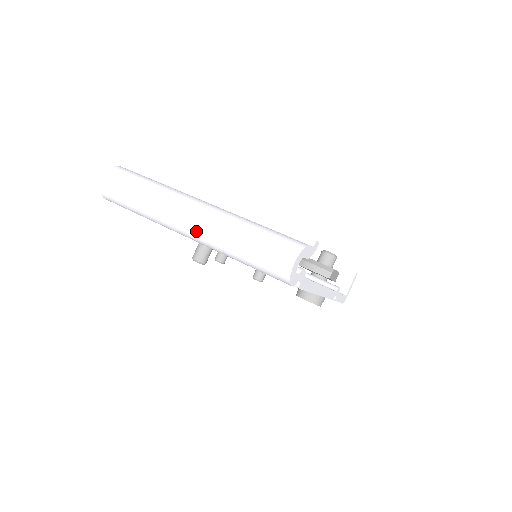
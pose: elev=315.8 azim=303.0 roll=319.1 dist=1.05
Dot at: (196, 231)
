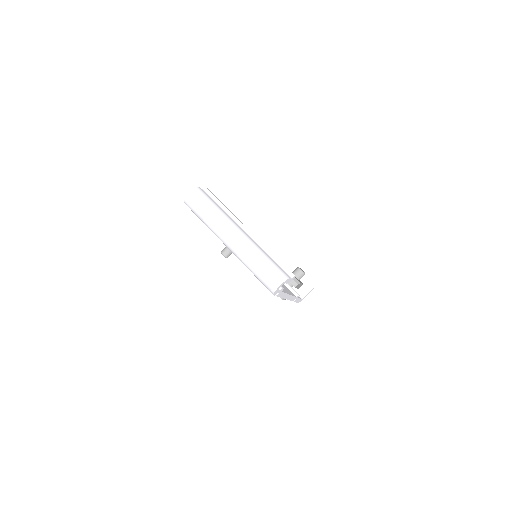
Dot at: (233, 247)
